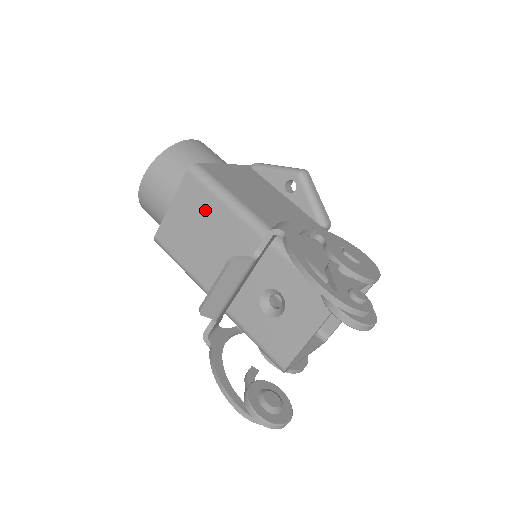
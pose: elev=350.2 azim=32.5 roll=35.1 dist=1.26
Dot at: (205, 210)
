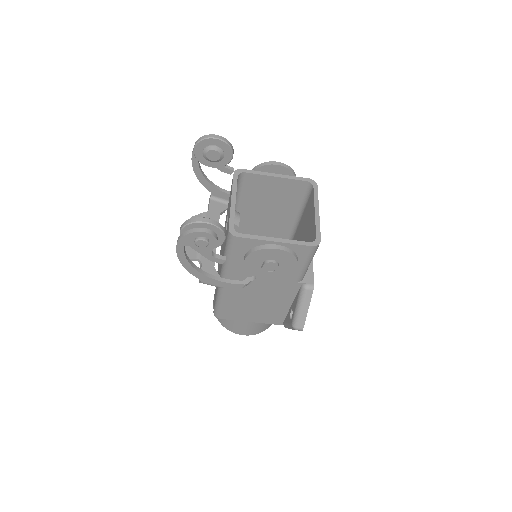
Dot at: occluded
